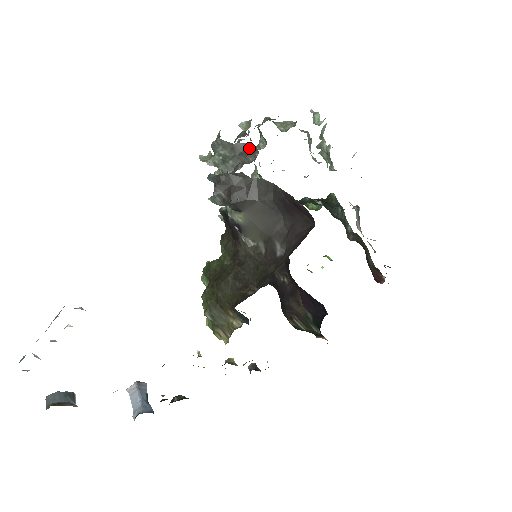
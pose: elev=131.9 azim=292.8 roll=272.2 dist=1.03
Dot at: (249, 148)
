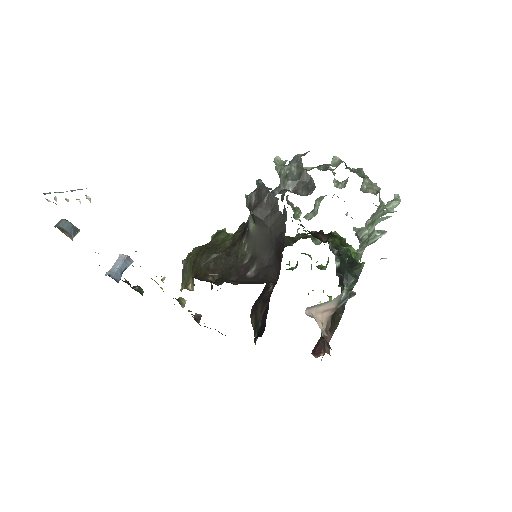
Dot at: (311, 184)
